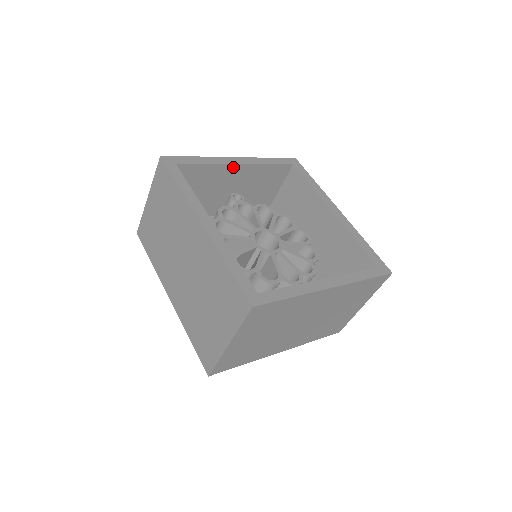
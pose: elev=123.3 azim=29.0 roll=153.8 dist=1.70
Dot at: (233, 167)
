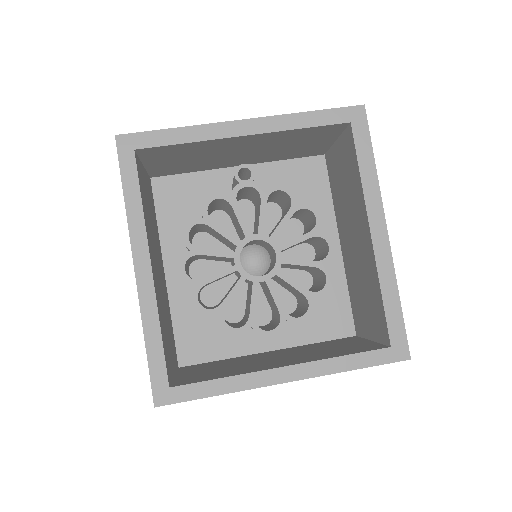
Dot at: (235, 138)
